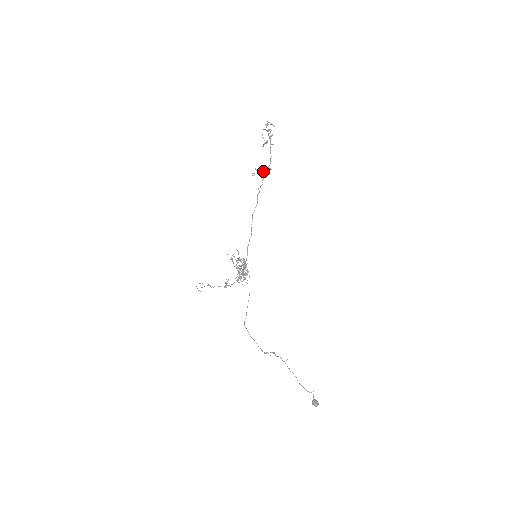
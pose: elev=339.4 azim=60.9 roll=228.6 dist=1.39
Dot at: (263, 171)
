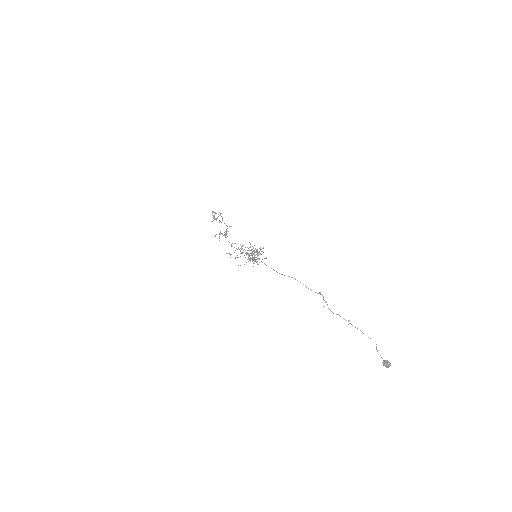
Dot at: (222, 233)
